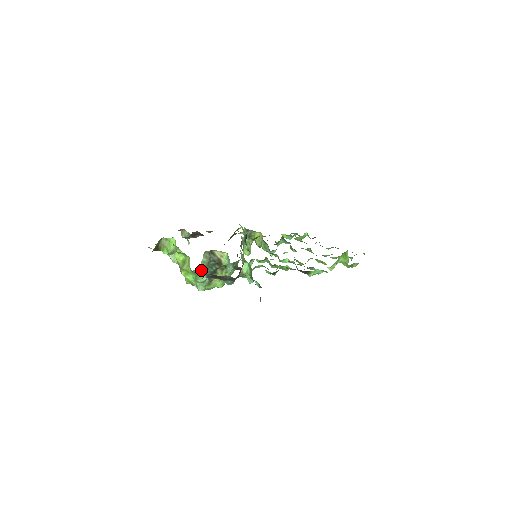
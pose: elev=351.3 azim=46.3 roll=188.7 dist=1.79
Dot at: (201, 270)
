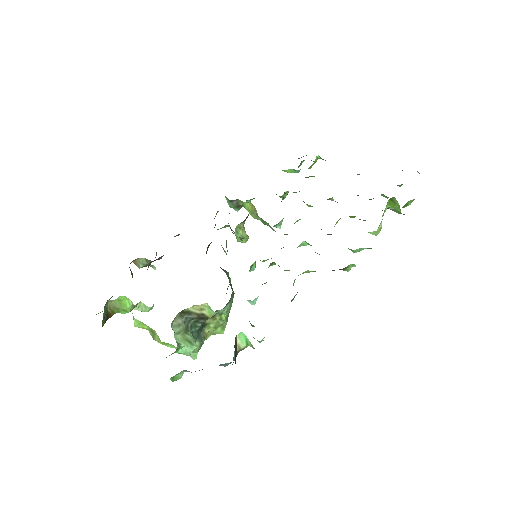
Dot at: (179, 346)
